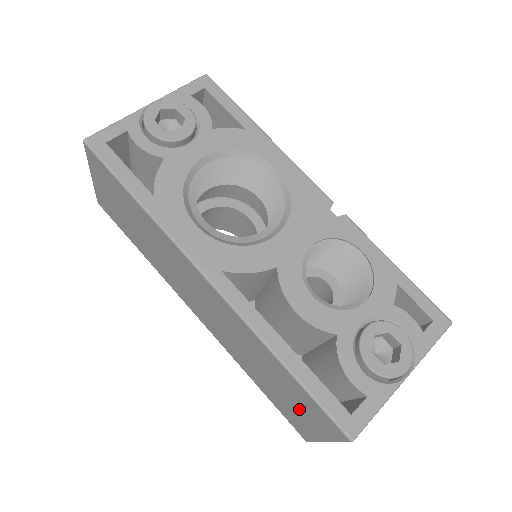
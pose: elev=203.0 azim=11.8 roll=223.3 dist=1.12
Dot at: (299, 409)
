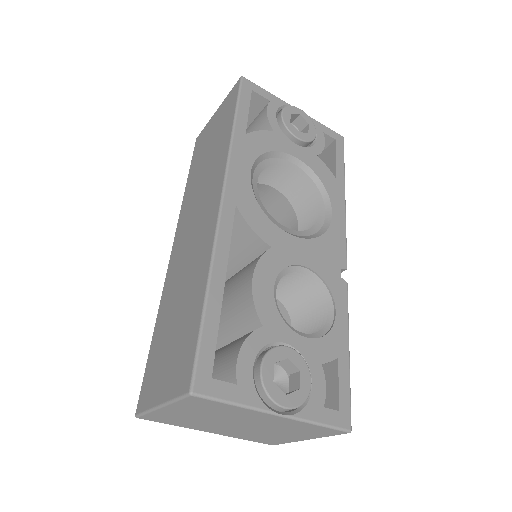
Dot at: (171, 357)
